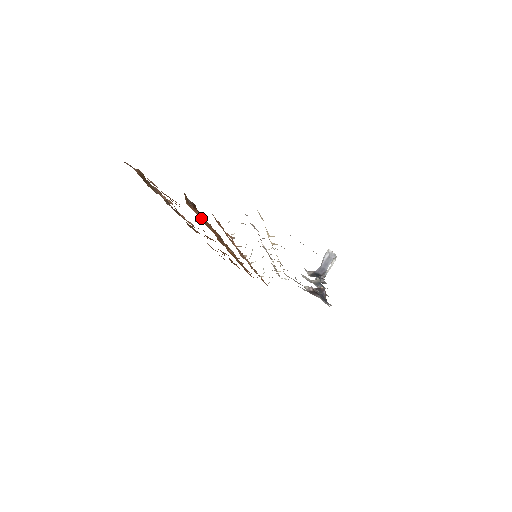
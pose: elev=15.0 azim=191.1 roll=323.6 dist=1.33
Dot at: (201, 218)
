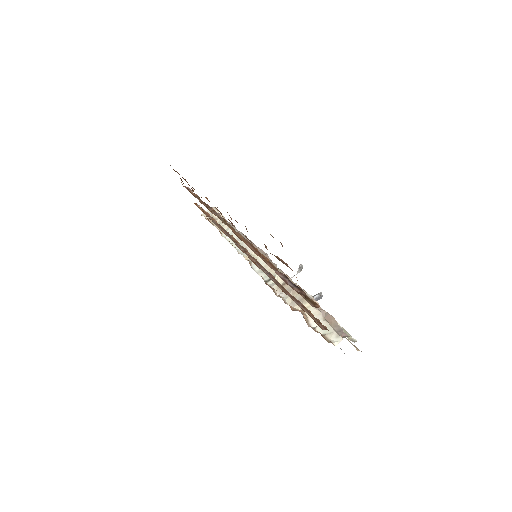
Dot at: occluded
